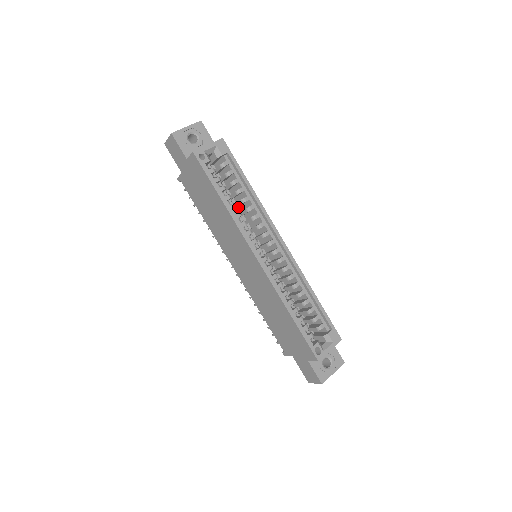
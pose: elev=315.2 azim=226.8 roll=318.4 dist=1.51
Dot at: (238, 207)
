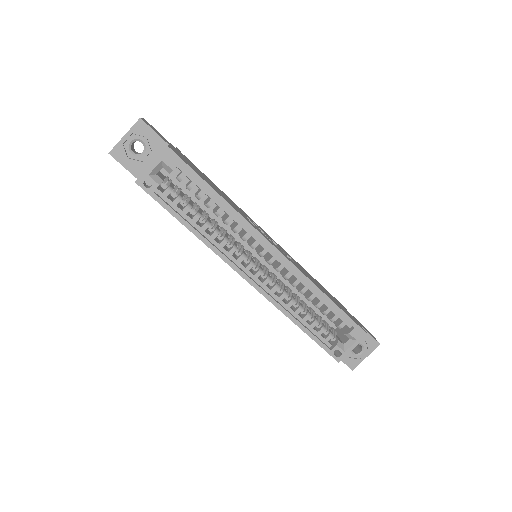
Dot at: occluded
